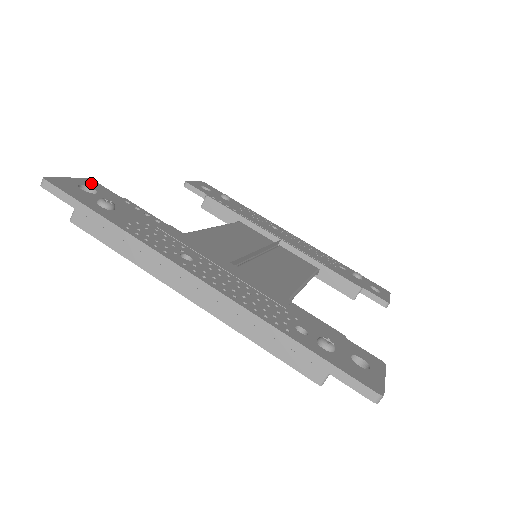
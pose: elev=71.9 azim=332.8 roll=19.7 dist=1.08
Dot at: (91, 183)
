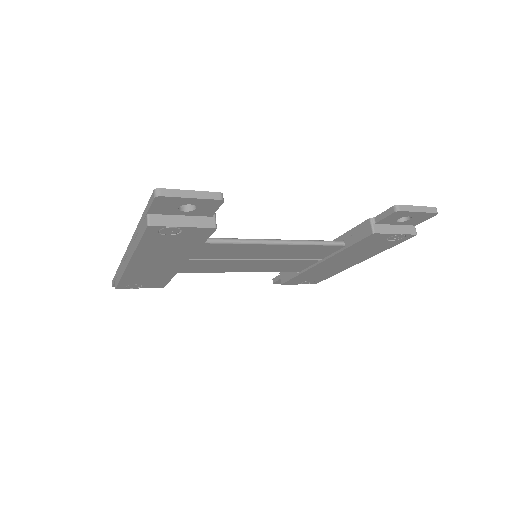
Dot at: occluded
